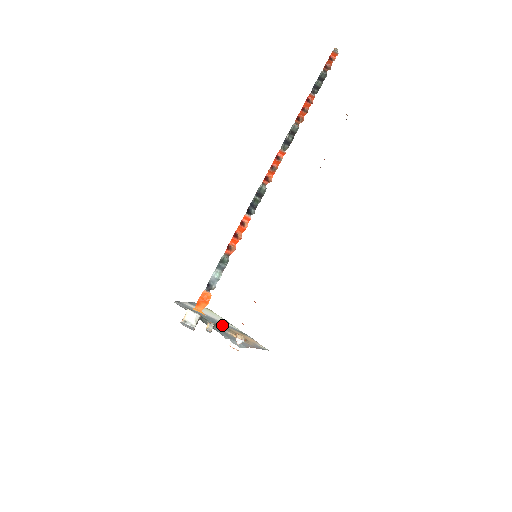
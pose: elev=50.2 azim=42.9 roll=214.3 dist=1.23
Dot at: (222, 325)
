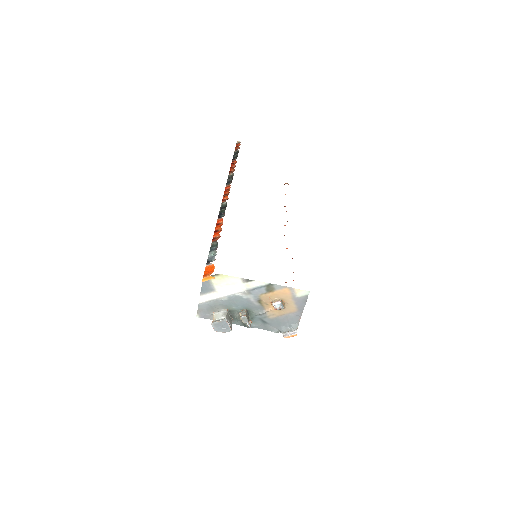
Dot at: (250, 301)
